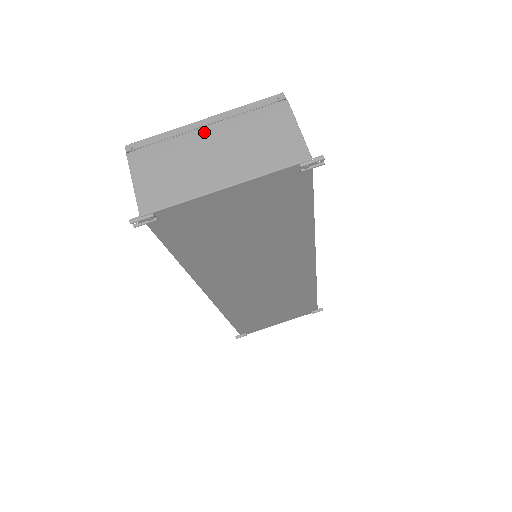
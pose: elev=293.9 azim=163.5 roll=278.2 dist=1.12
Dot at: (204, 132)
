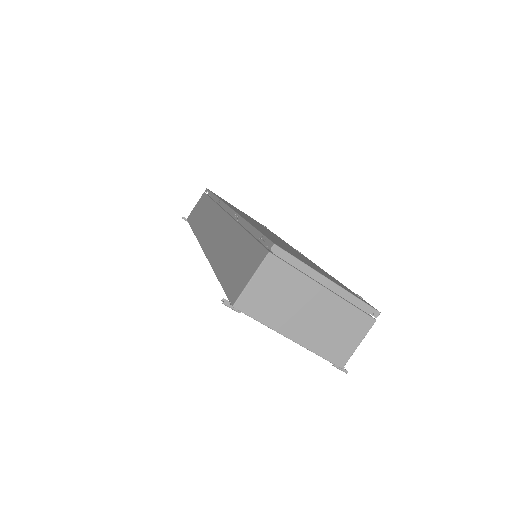
Dot at: (321, 291)
